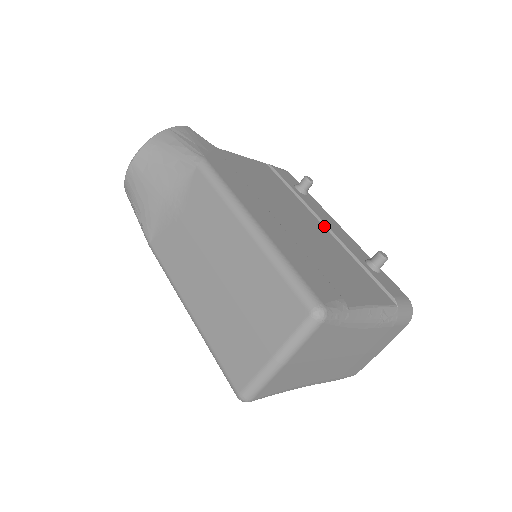
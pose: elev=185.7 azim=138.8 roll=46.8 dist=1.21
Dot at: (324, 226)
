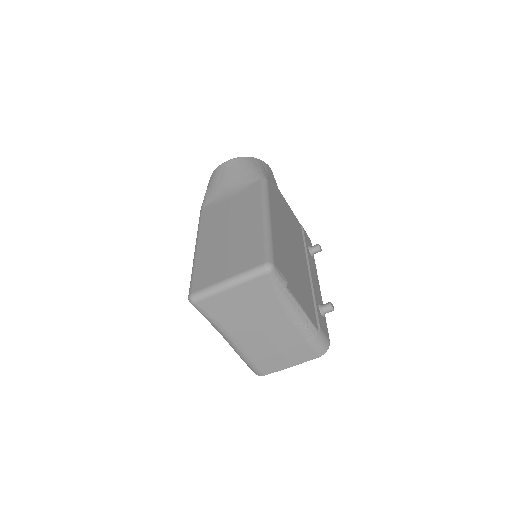
Dot at: (309, 271)
